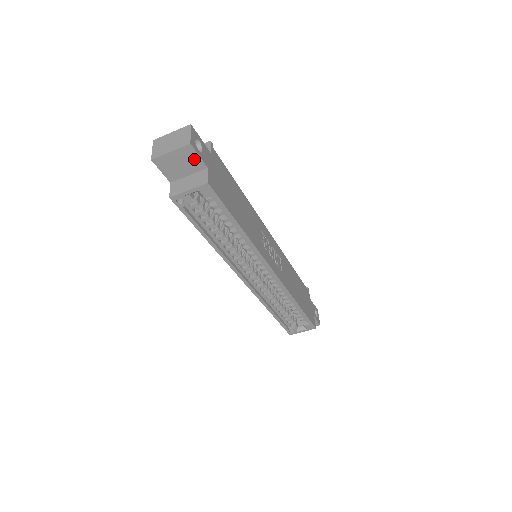
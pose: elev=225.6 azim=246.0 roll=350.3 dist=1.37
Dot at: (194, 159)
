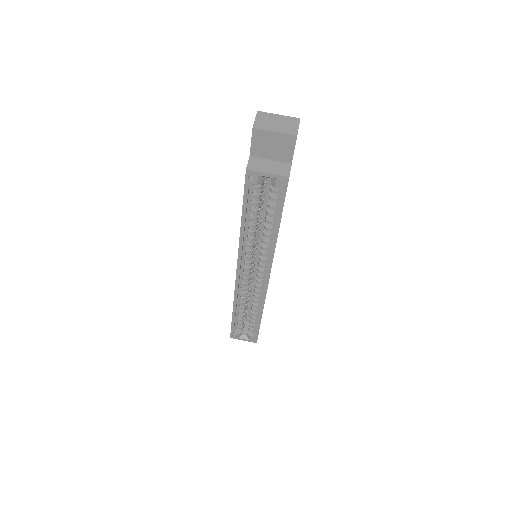
Dot at: (288, 150)
